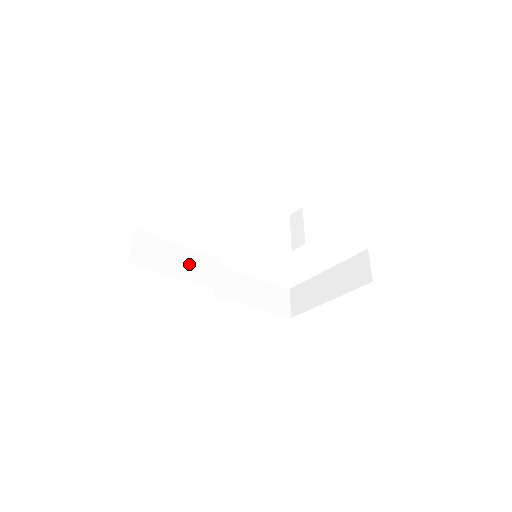
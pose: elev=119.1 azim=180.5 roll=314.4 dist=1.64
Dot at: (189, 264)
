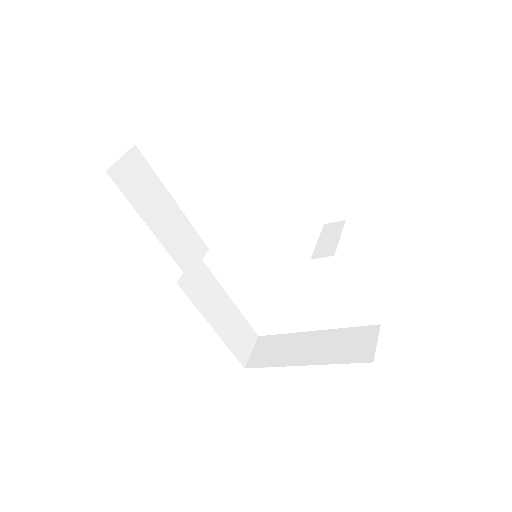
Dot at: (172, 226)
